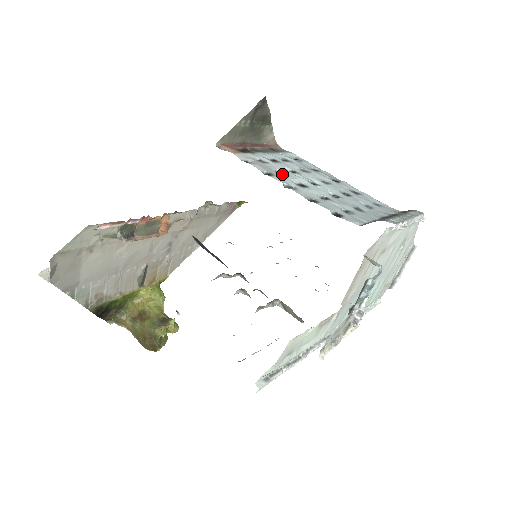
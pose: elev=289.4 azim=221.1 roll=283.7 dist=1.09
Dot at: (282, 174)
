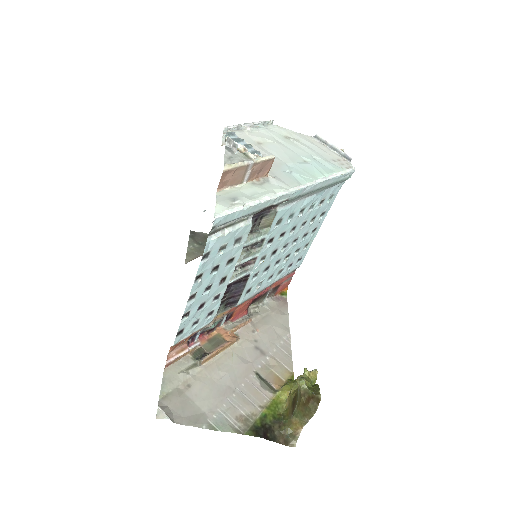
Dot at: occluded
